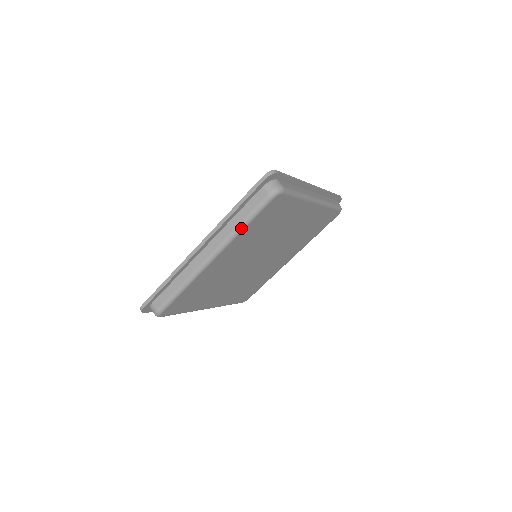
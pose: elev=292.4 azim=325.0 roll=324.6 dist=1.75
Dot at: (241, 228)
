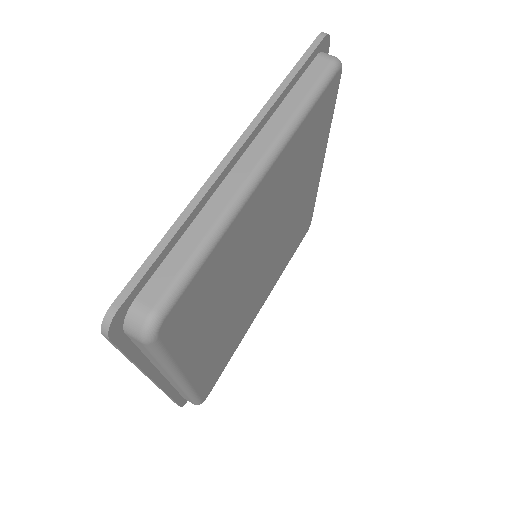
Dot at: (168, 365)
